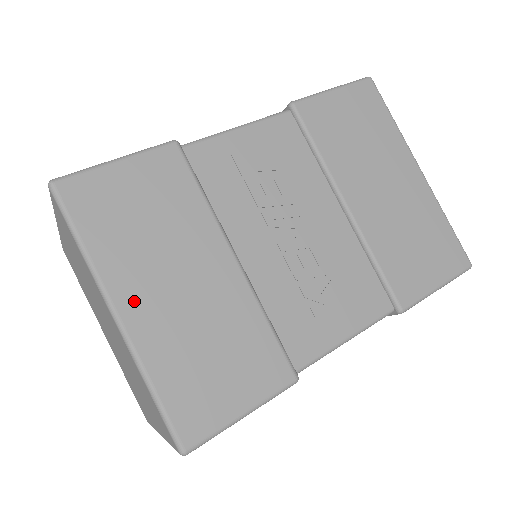
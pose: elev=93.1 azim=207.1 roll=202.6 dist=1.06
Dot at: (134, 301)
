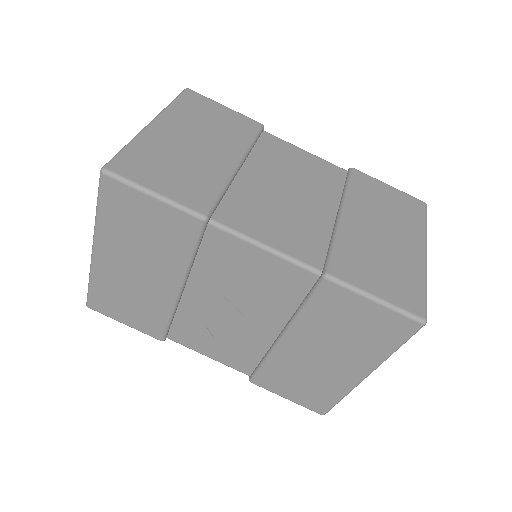
Dot at: (106, 254)
